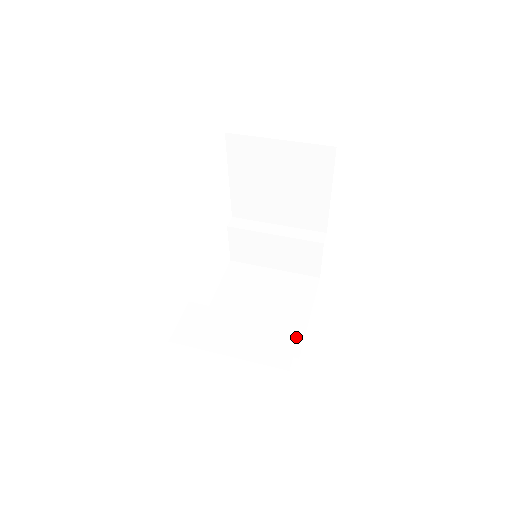
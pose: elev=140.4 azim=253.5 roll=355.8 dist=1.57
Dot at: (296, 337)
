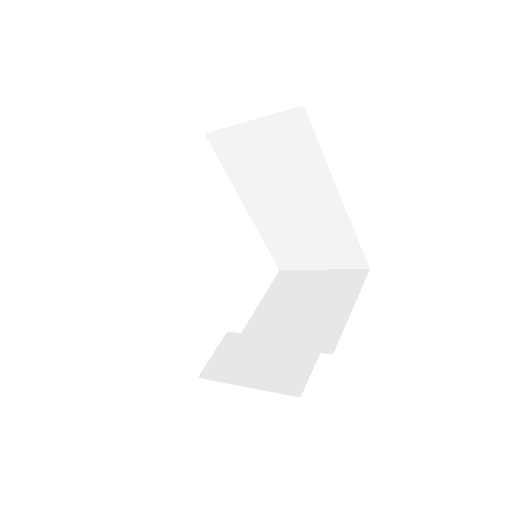
Dot at: occluded
